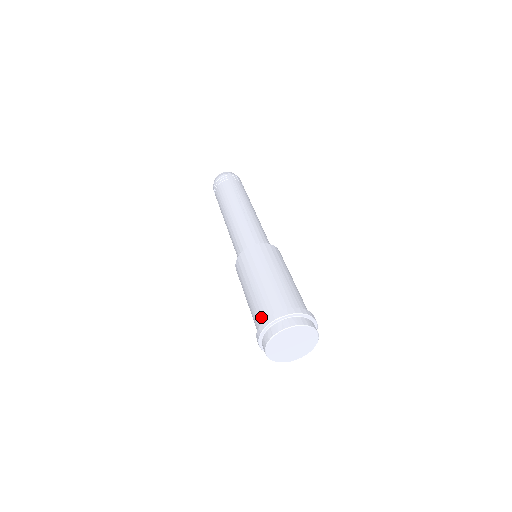
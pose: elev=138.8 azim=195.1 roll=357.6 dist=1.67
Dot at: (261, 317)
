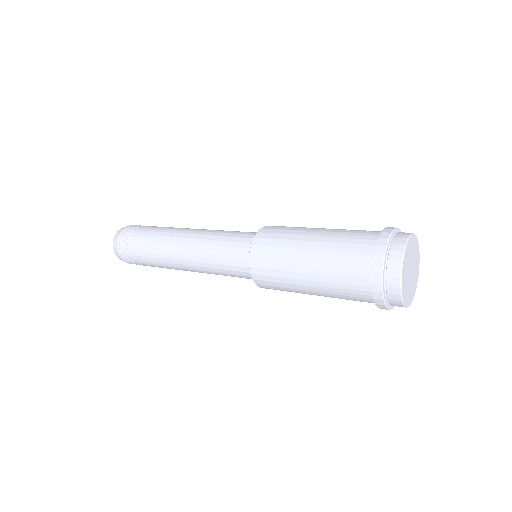
Dot at: (360, 282)
